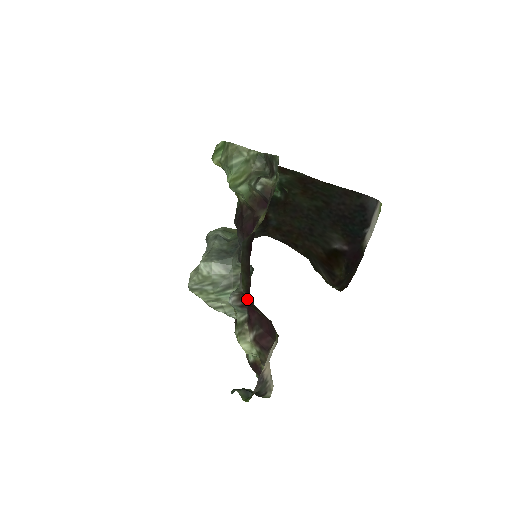
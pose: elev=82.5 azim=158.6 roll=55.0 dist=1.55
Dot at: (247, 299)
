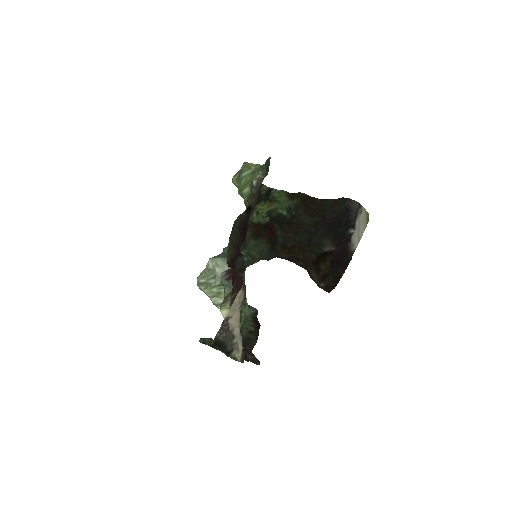
Dot at: (229, 263)
